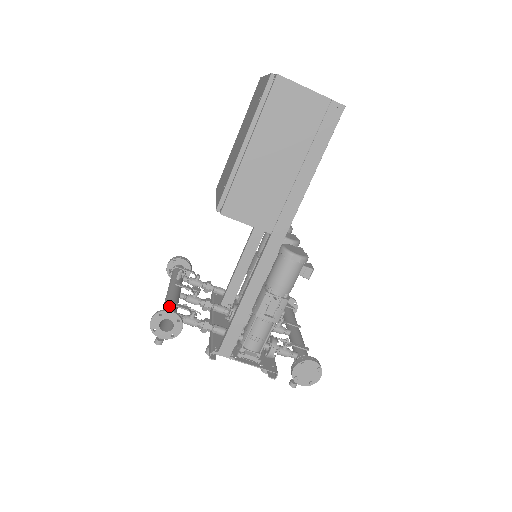
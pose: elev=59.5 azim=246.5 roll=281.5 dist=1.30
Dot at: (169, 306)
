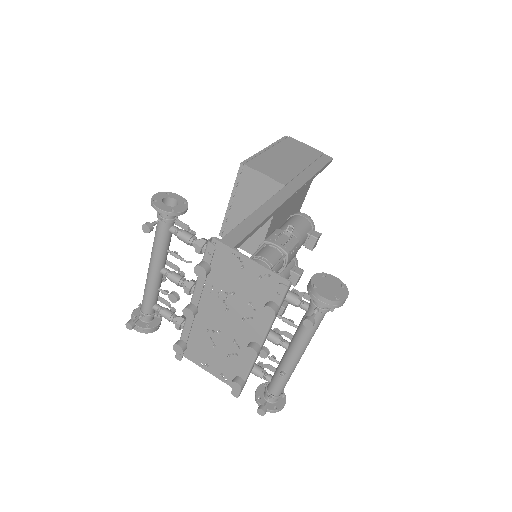
Dot at: occluded
